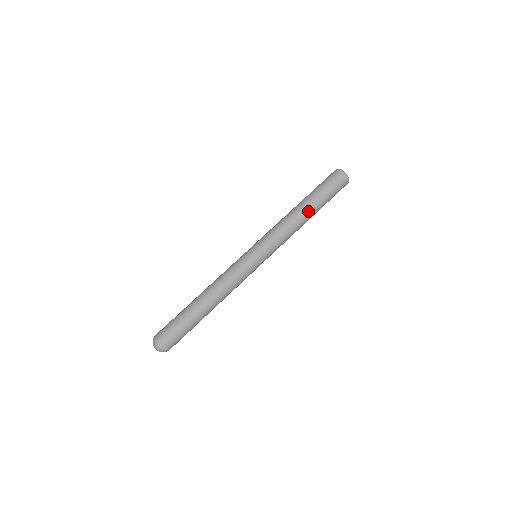
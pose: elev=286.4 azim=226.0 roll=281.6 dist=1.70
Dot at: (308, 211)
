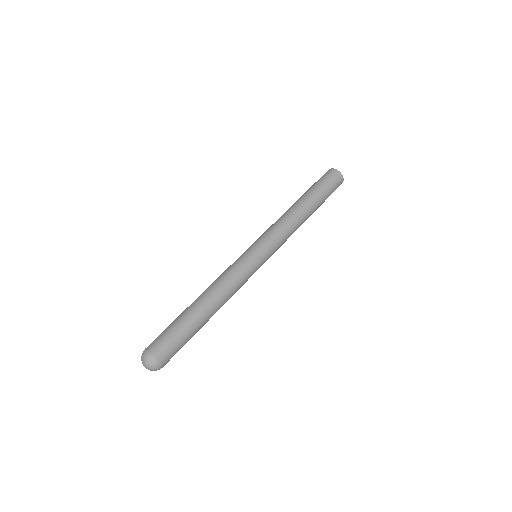
Dot at: (302, 203)
